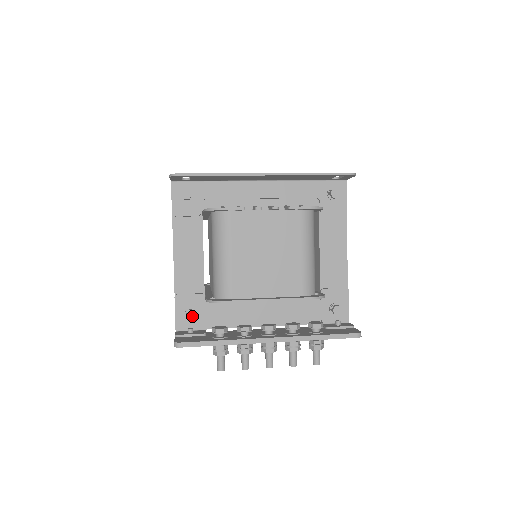
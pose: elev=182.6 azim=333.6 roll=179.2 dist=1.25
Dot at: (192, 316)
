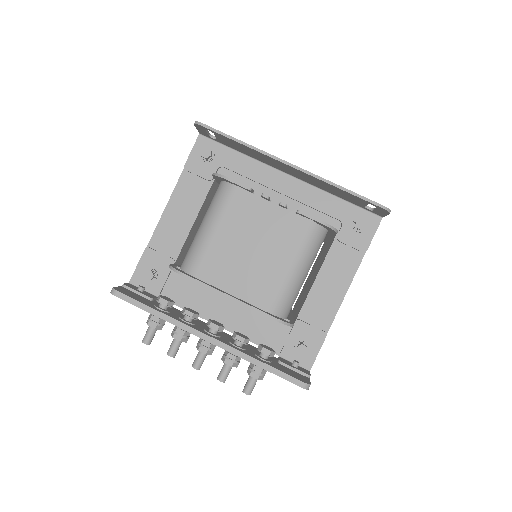
Dot at: (150, 275)
